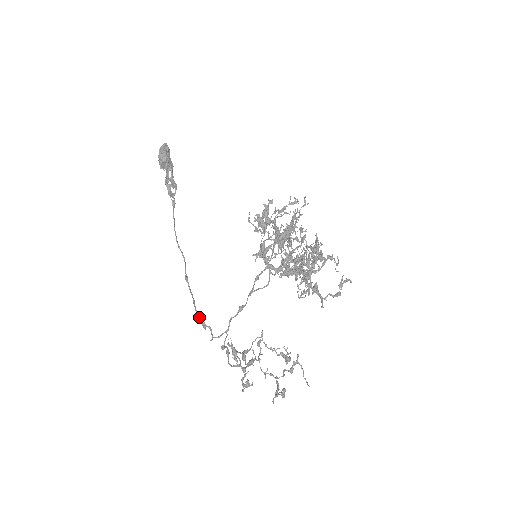
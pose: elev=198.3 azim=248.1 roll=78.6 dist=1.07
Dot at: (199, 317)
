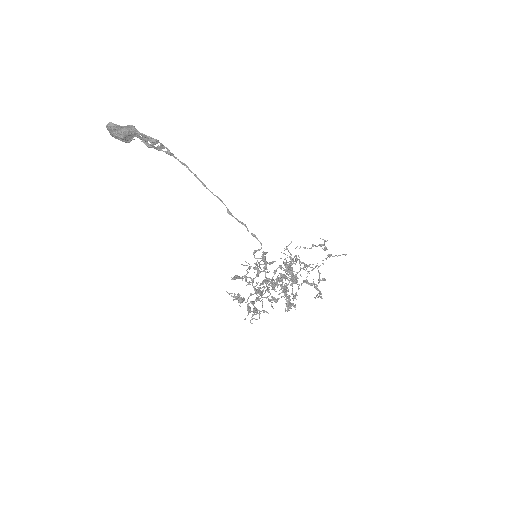
Dot at: (254, 236)
